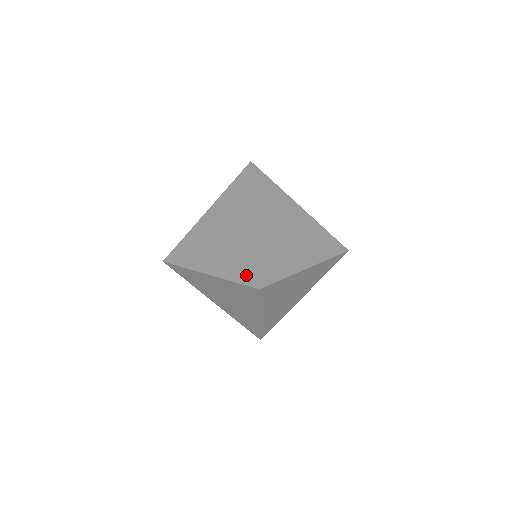
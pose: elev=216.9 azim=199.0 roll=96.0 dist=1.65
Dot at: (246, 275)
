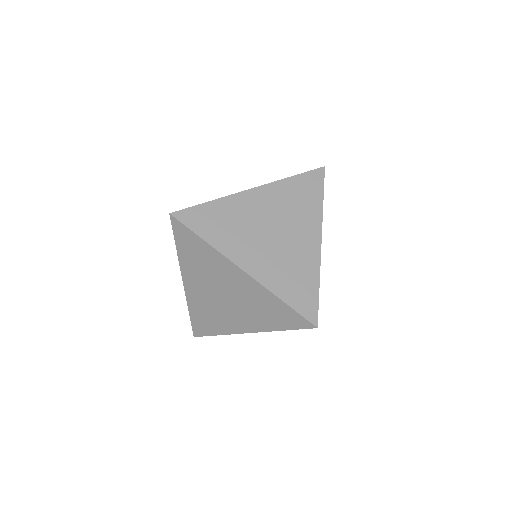
Dot at: occluded
